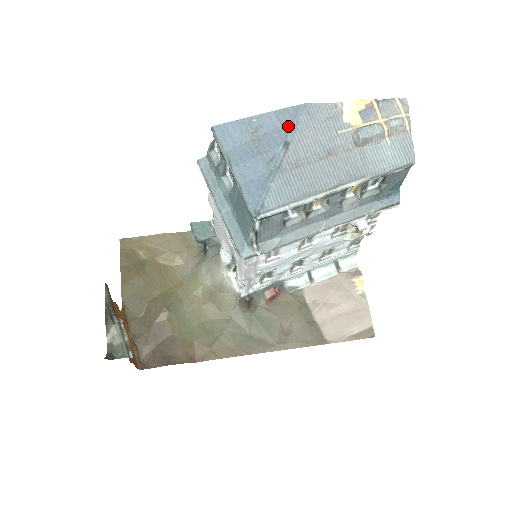
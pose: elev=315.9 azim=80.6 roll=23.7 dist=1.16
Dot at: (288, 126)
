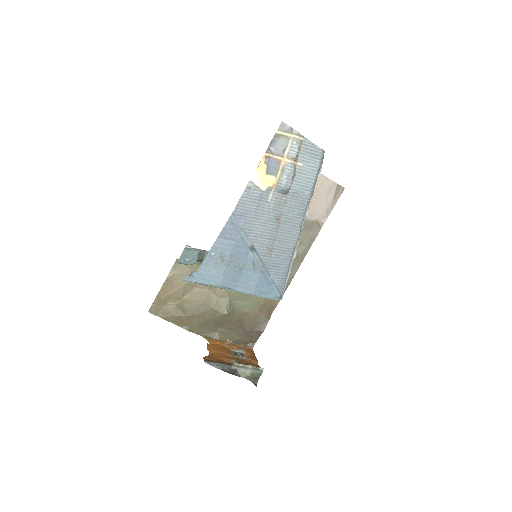
Dot at: (239, 238)
